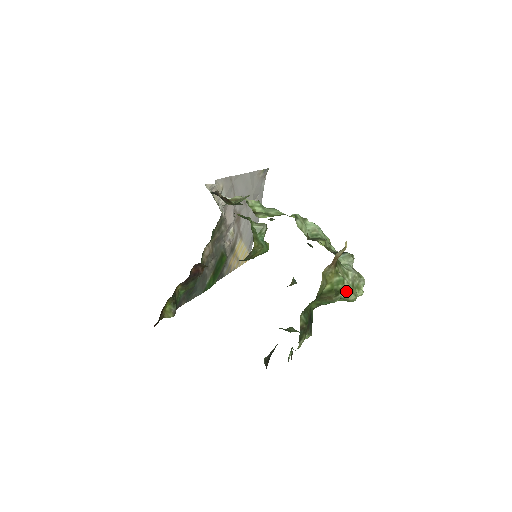
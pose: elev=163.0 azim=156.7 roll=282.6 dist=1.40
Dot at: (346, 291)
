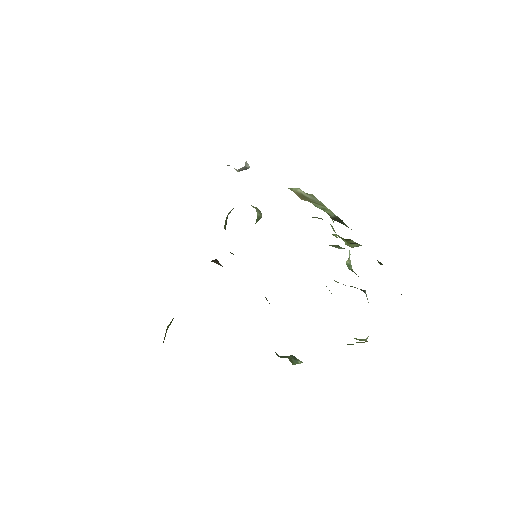
Dot at: occluded
